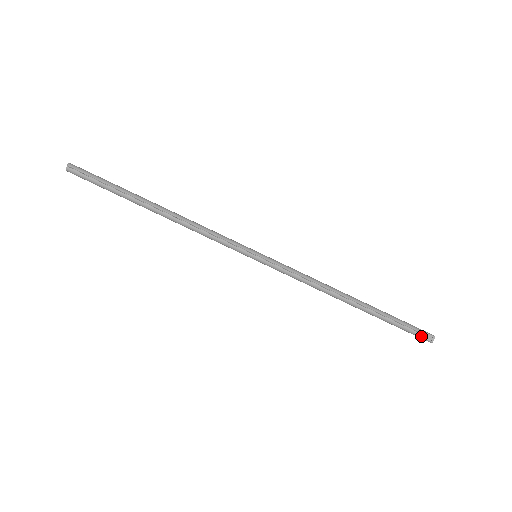
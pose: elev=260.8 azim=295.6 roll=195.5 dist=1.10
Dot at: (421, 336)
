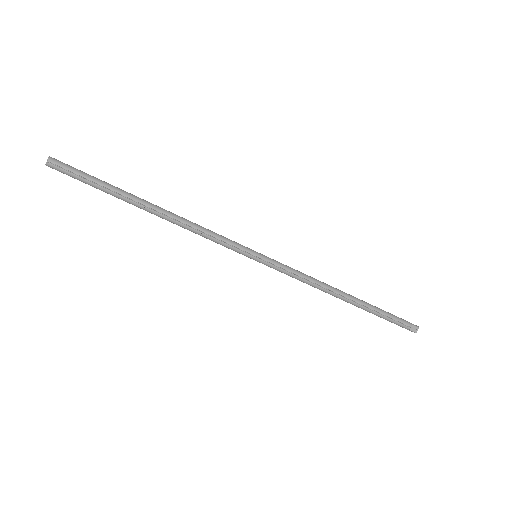
Dot at: (407, 328)
